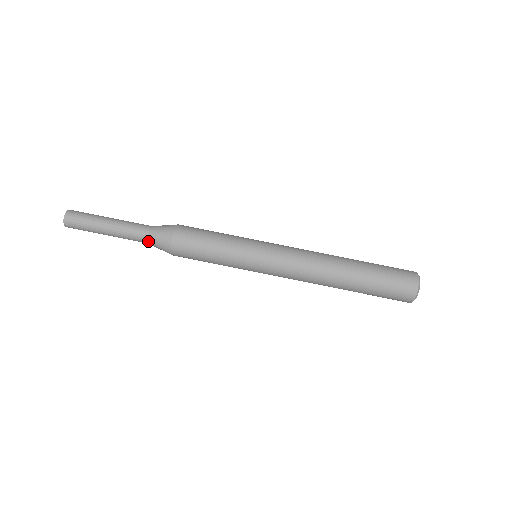
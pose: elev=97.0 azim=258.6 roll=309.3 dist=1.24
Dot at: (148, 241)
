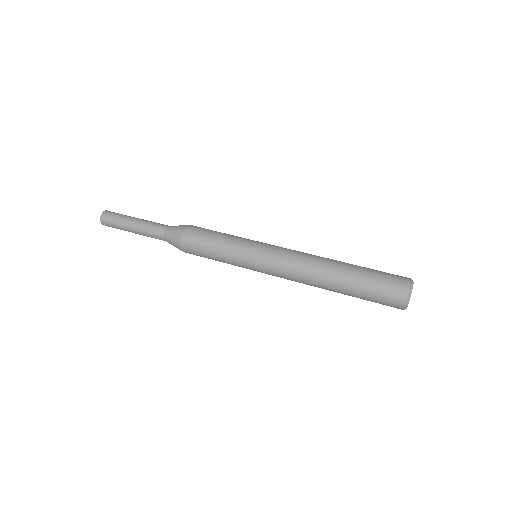
Dot at: (165, 240)
